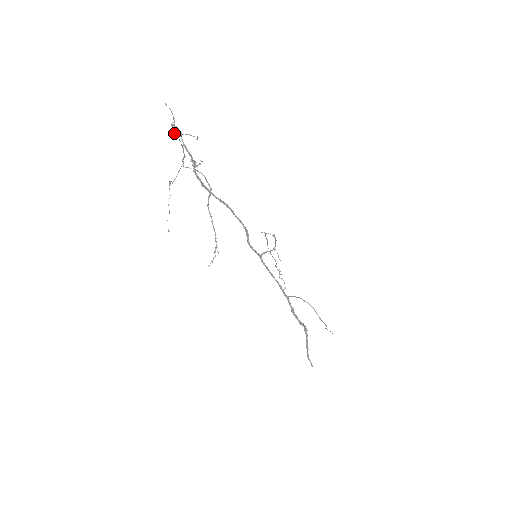
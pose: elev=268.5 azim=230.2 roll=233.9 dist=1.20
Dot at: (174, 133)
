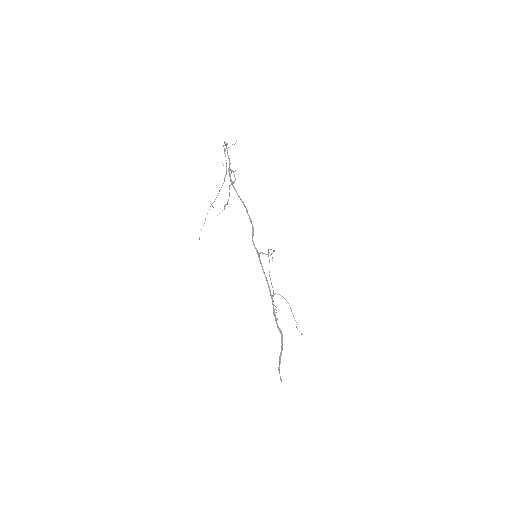
Dot at: (224, 153)
